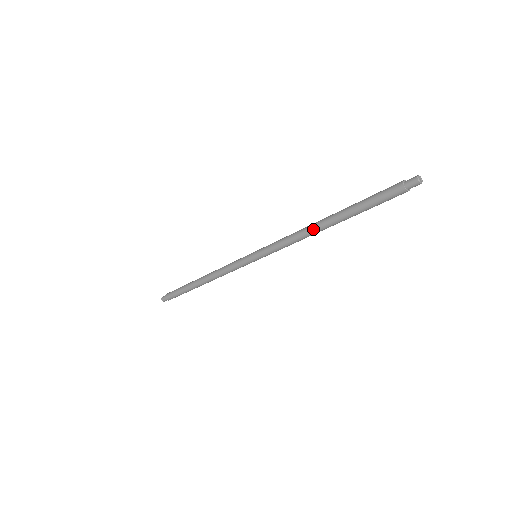
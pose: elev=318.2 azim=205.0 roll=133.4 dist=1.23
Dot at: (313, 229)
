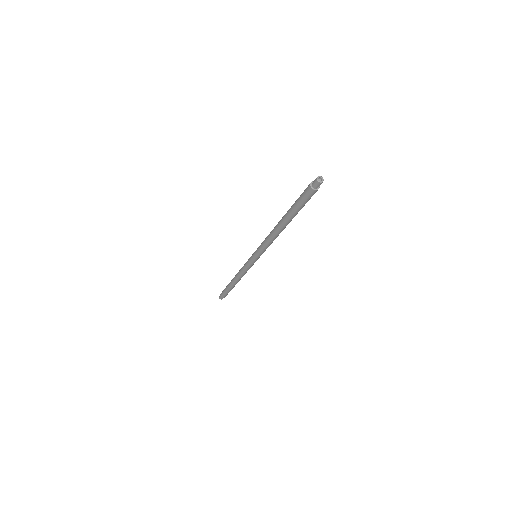
Dot at: (275, 227)
